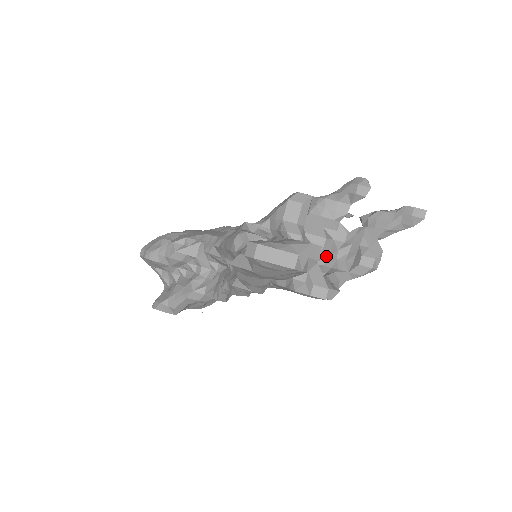
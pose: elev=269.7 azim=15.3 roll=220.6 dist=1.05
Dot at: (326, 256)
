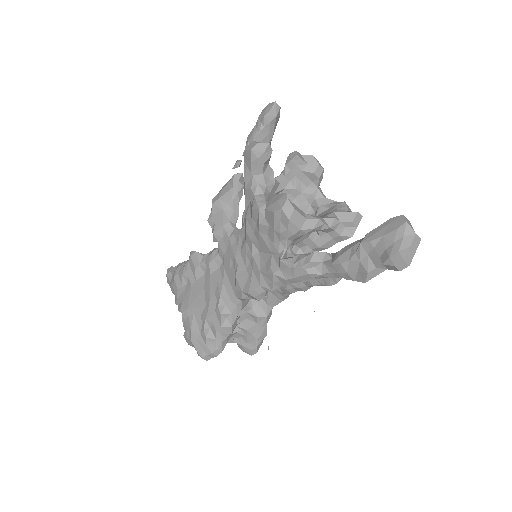
Dot at: (293, 200)
